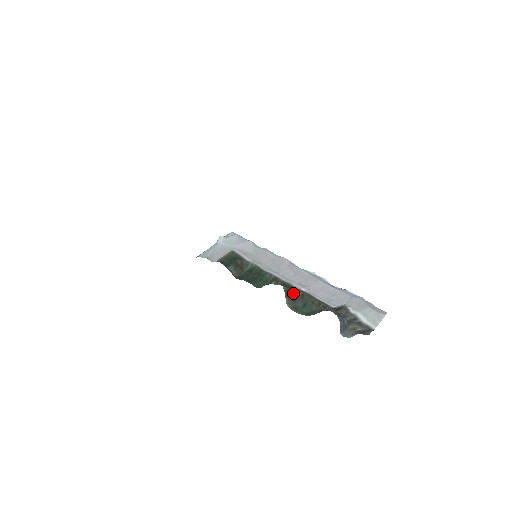
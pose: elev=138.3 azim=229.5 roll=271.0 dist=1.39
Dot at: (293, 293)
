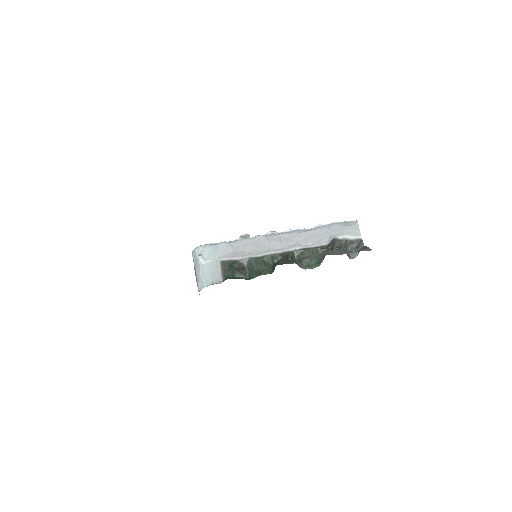
Dot at: (294, 256)
